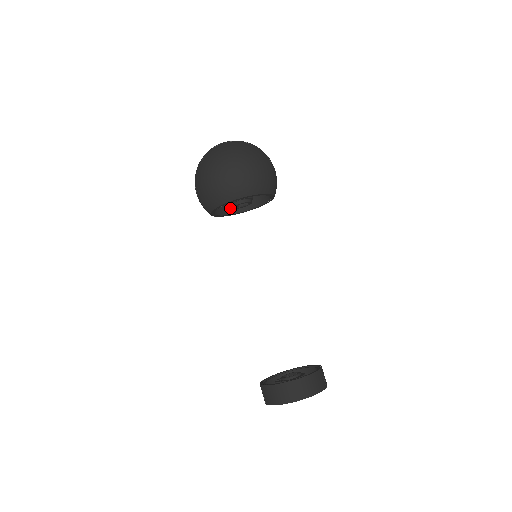
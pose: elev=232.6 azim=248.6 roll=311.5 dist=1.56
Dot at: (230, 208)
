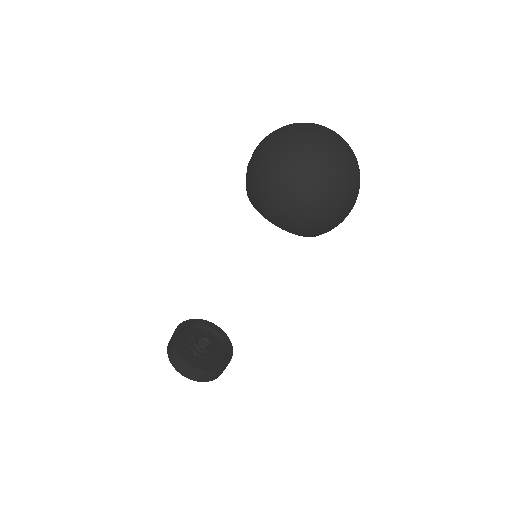
Dot at: occluded
